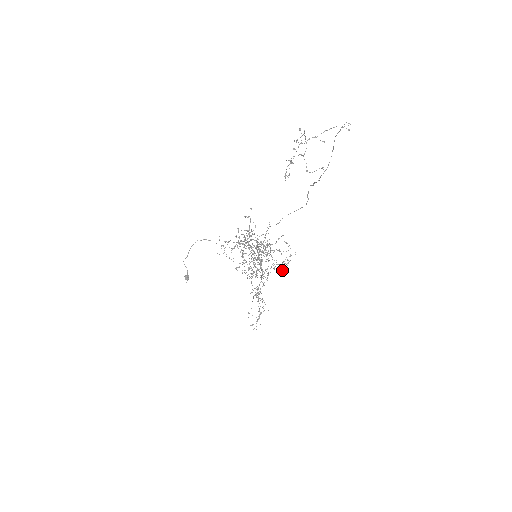
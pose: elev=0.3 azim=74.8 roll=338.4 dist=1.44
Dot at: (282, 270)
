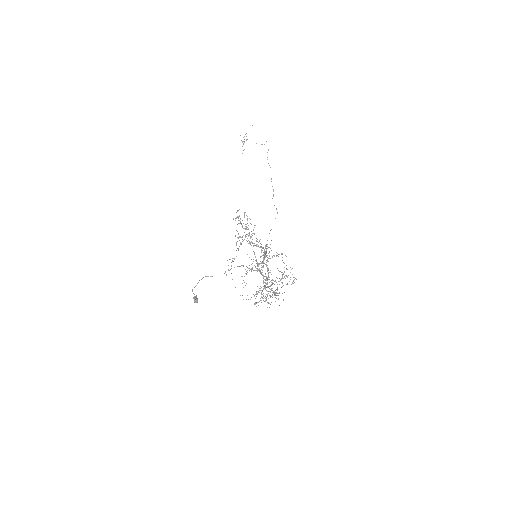
Dot at: occluded
